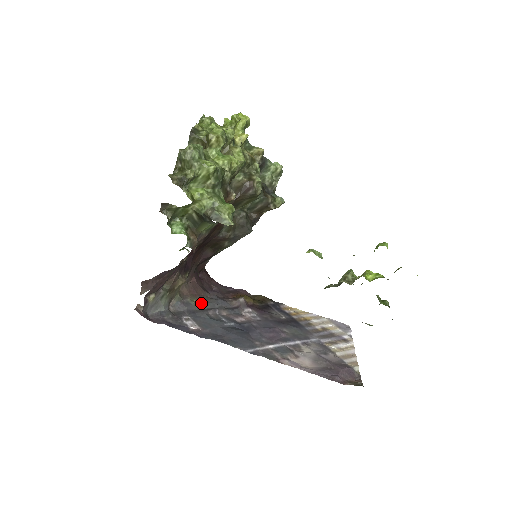
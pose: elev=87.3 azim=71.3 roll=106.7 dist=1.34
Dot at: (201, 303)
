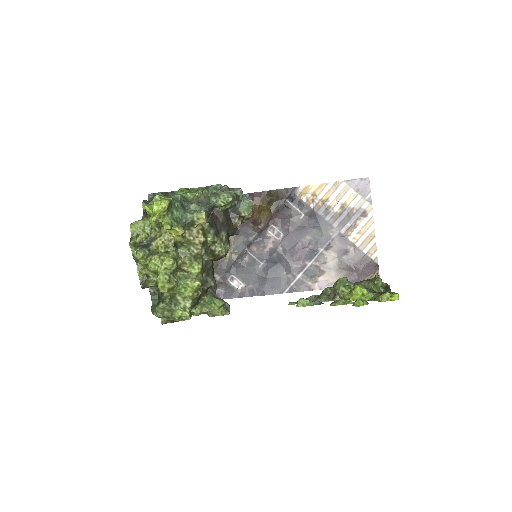
Dot at: (232, 252)
